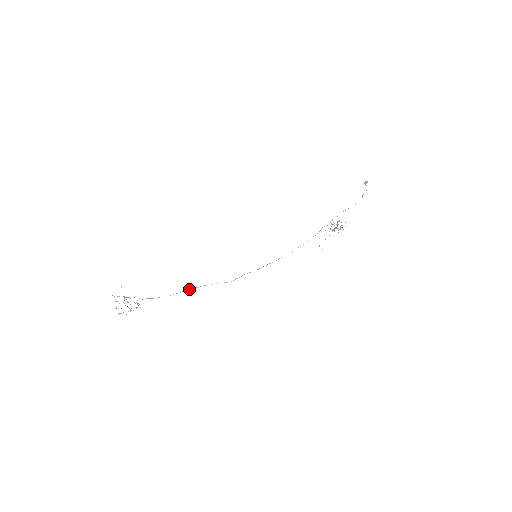
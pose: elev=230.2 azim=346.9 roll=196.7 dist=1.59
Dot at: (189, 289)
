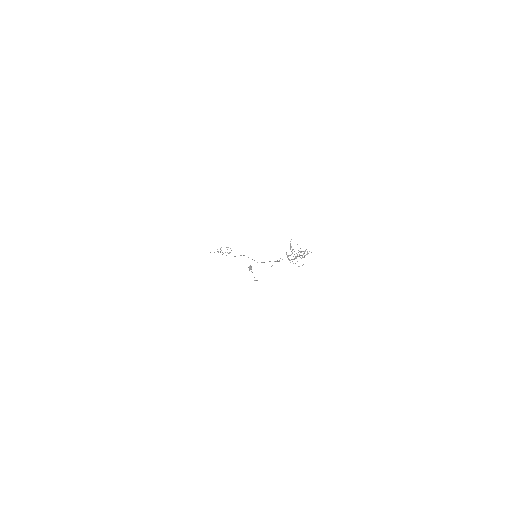
Dot at: (243, 255)
